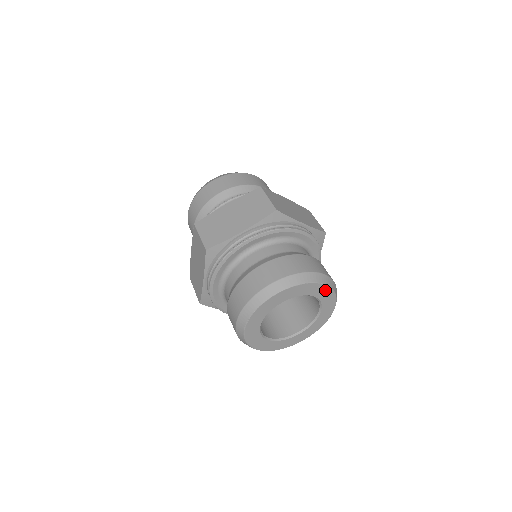
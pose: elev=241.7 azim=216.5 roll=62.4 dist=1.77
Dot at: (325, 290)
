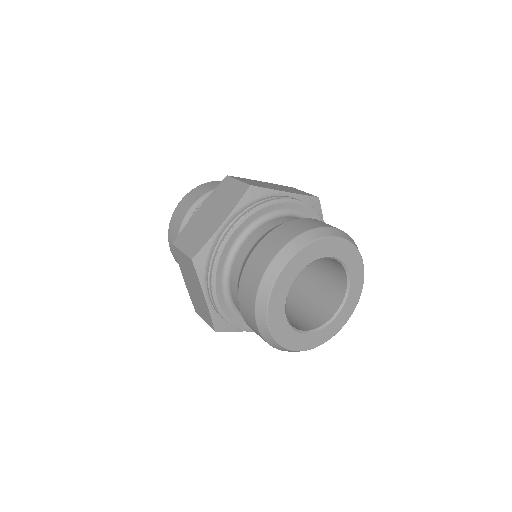
Dot at: (341, 245)
